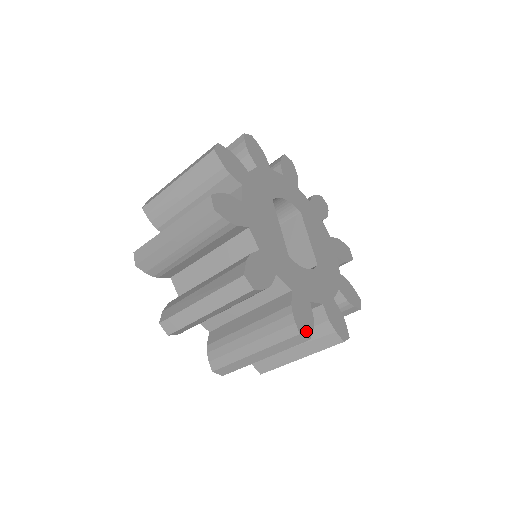
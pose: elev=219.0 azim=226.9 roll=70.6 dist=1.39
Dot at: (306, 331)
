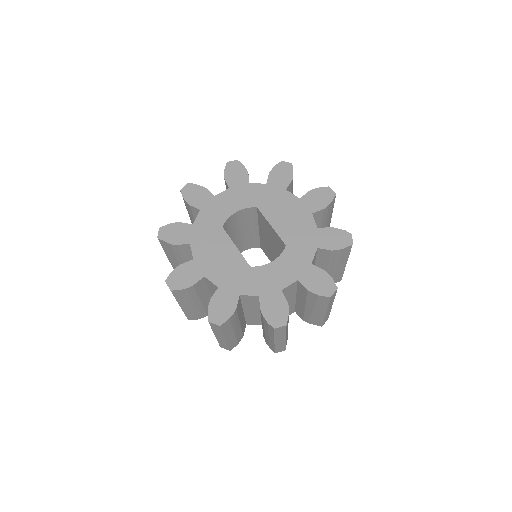
Dot at: (281, 321)
